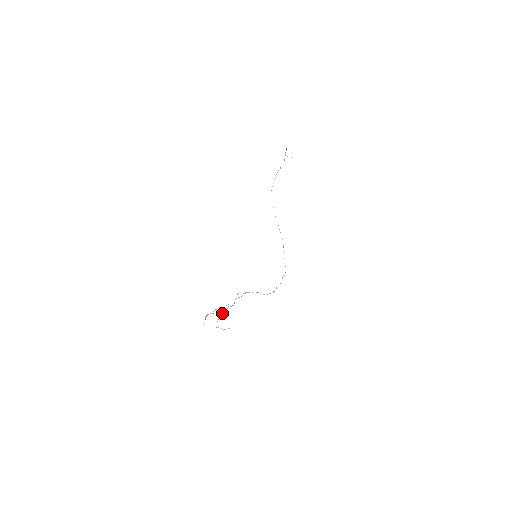
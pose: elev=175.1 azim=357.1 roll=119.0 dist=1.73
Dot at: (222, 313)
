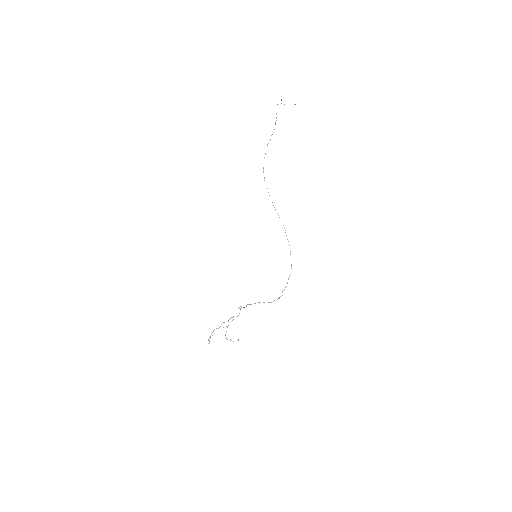
Dot at: occluded
